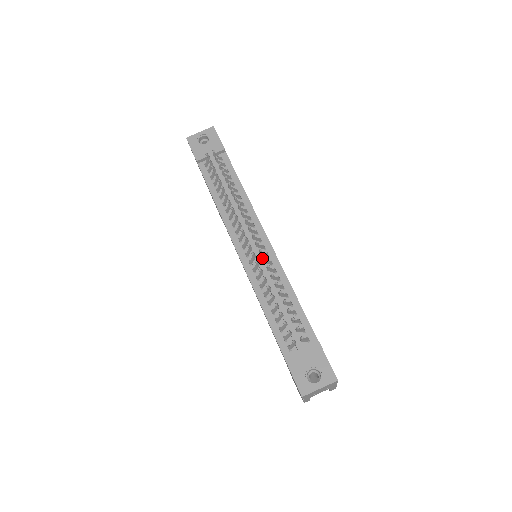
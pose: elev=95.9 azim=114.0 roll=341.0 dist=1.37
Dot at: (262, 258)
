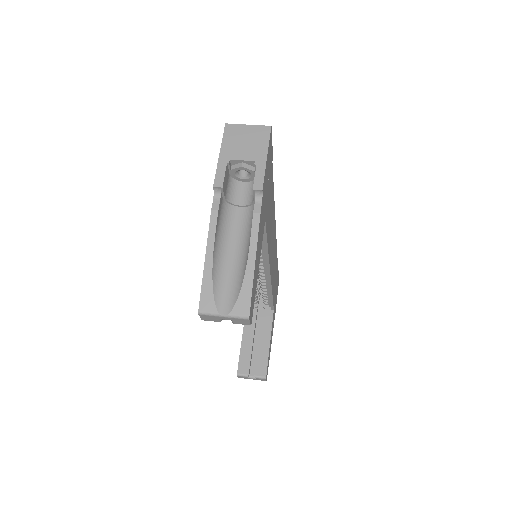
Dot at: occluded
